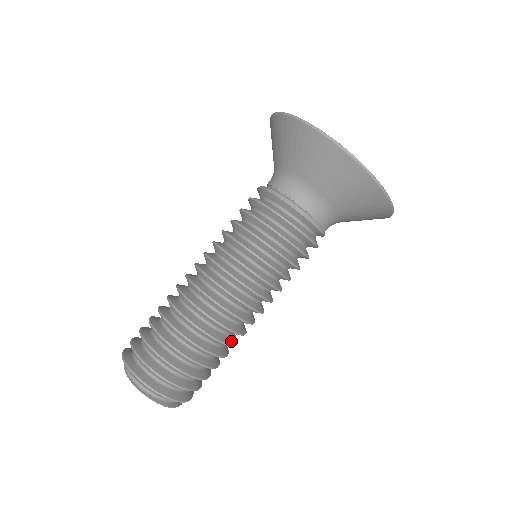
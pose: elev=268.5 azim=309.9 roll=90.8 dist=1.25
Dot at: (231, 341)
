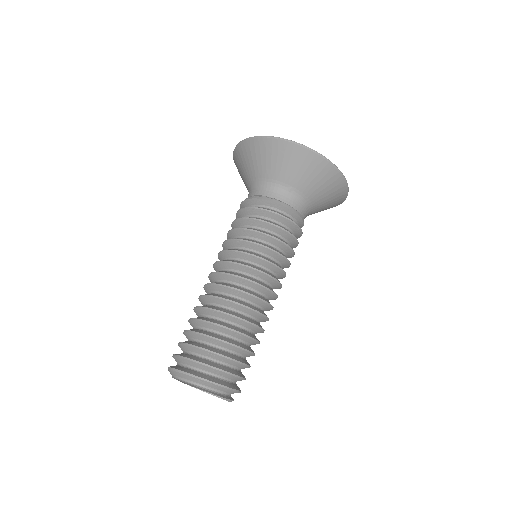
Dot at: (258, 324)
